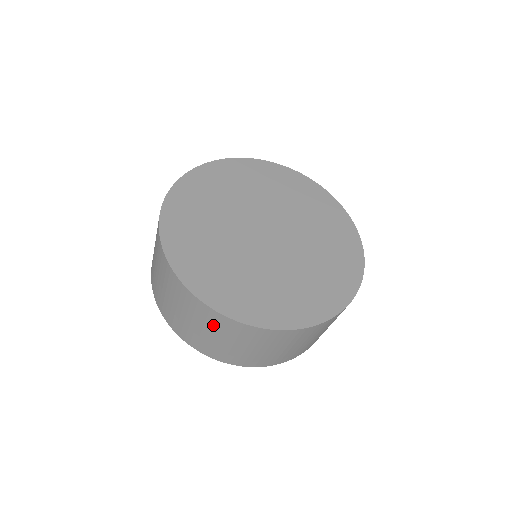
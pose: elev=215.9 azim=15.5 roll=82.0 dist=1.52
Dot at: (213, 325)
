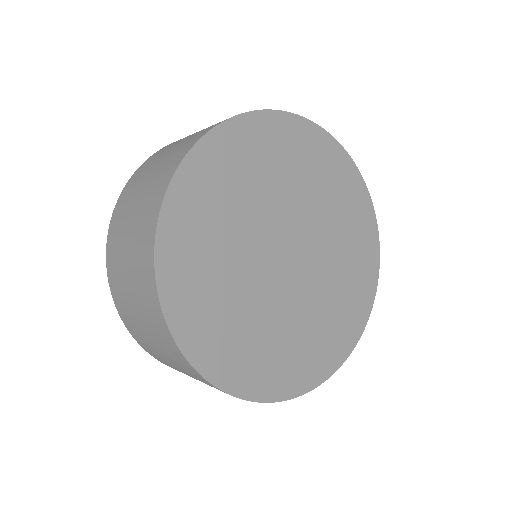
Dot at: occluded
